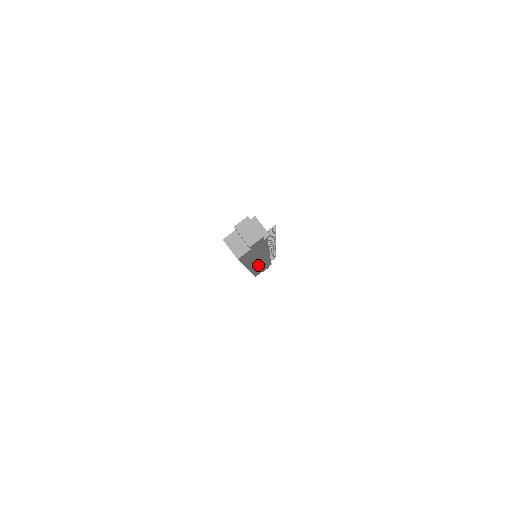
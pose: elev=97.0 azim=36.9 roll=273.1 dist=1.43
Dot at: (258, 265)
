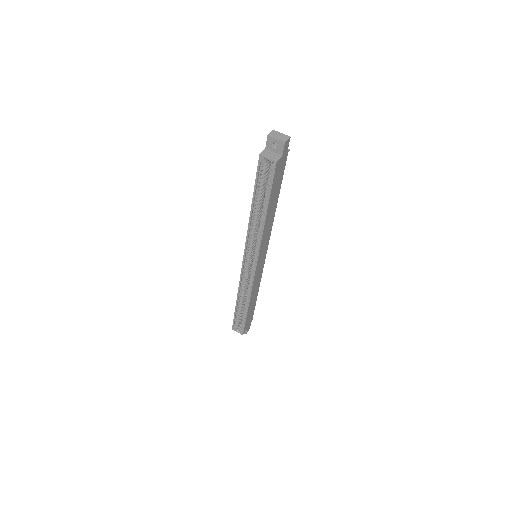
Dot at: (258, 270)
